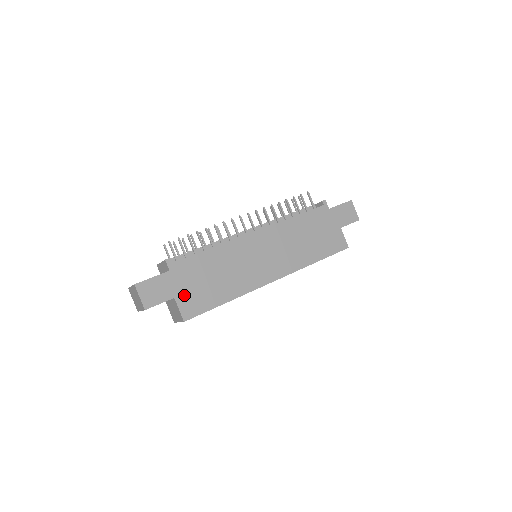
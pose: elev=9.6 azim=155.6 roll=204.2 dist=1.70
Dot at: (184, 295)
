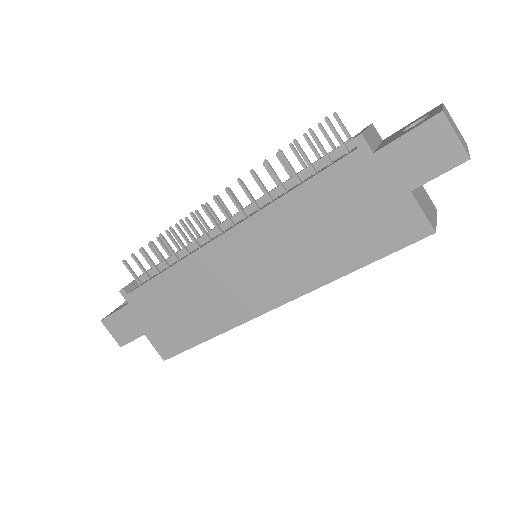
Dot at: (154, 331)
